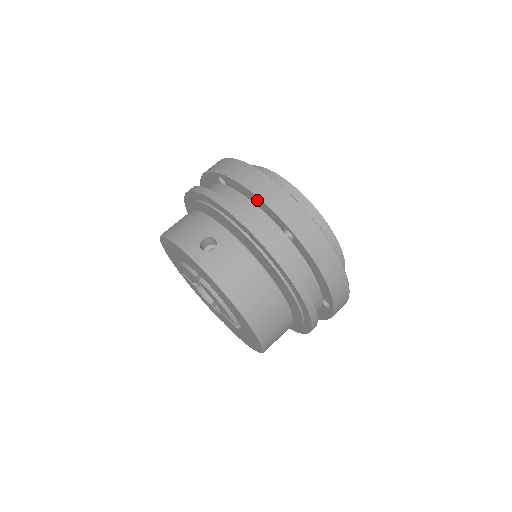
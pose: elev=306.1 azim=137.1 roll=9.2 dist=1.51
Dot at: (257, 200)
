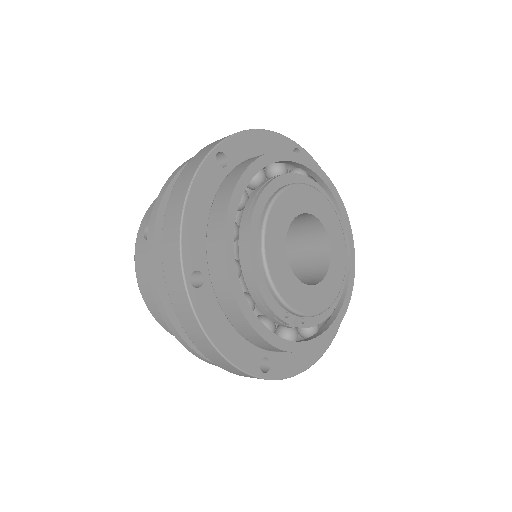
Dot at: occluded
